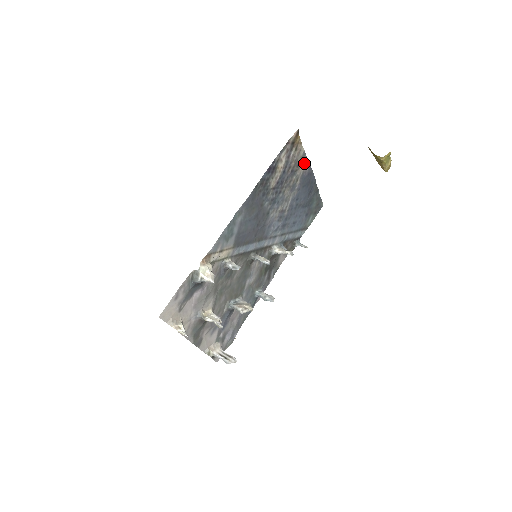
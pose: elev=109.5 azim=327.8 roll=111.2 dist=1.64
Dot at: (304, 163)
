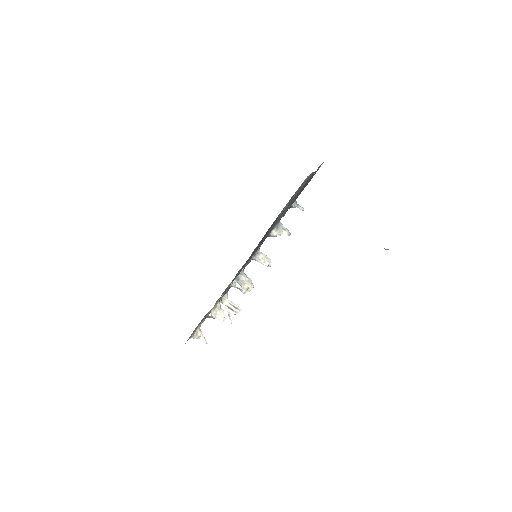
Dot at: occluded
